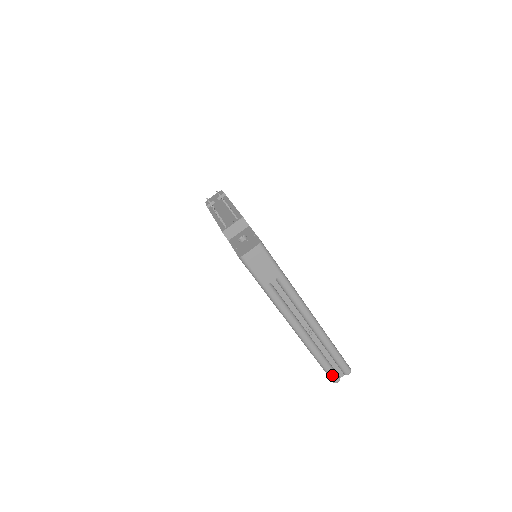
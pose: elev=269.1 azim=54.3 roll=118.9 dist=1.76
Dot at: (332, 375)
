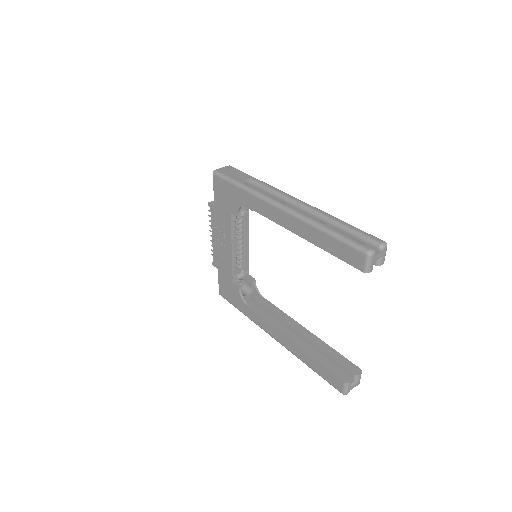
Dot at: (356, 243)
